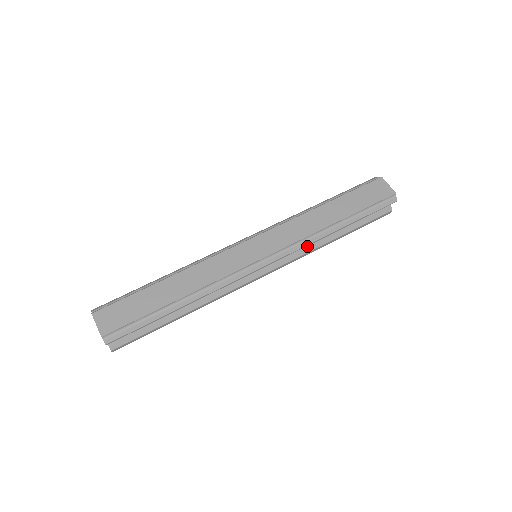
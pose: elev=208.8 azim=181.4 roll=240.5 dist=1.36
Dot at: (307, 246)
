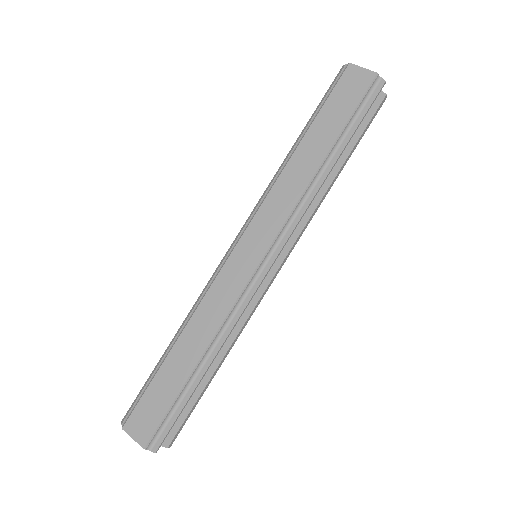
Dot at: occluded
